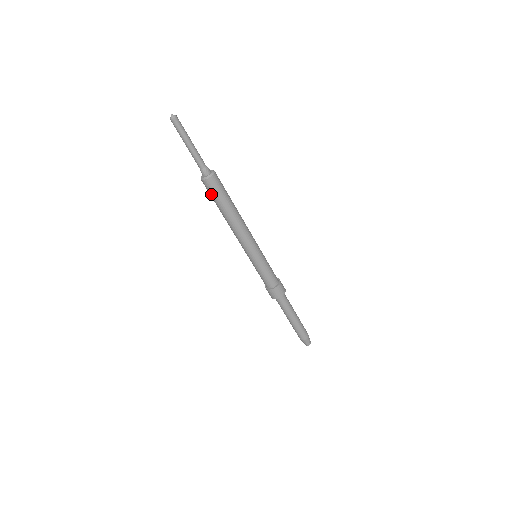
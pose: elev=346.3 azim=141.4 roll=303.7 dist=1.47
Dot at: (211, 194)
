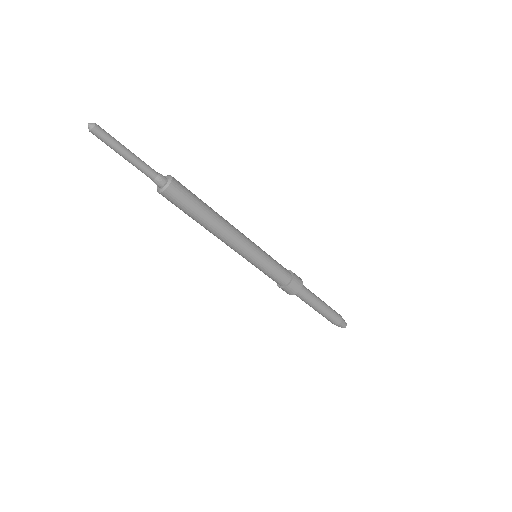
Dot at: (176, 206)
